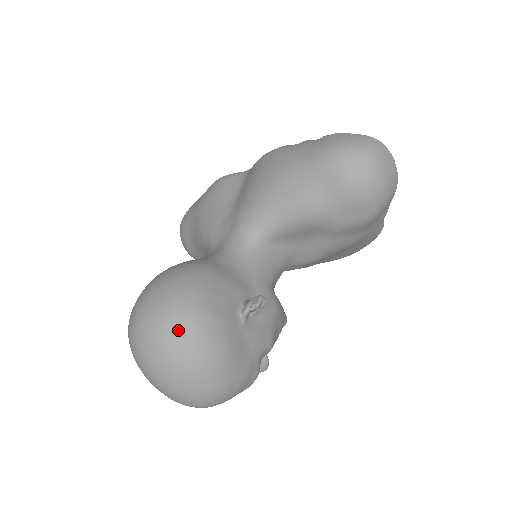
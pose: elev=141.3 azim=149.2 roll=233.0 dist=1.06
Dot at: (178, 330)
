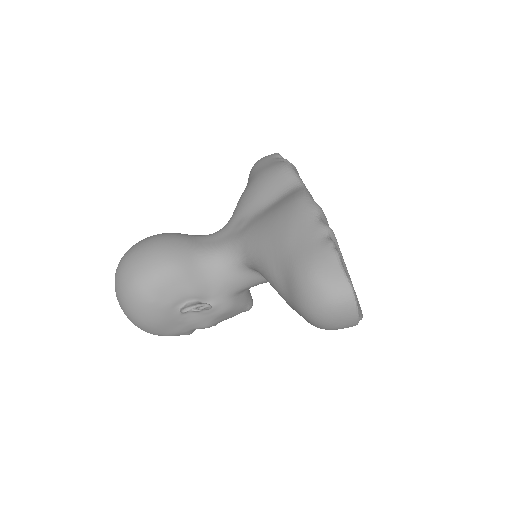
Dot at: (128, 296)
